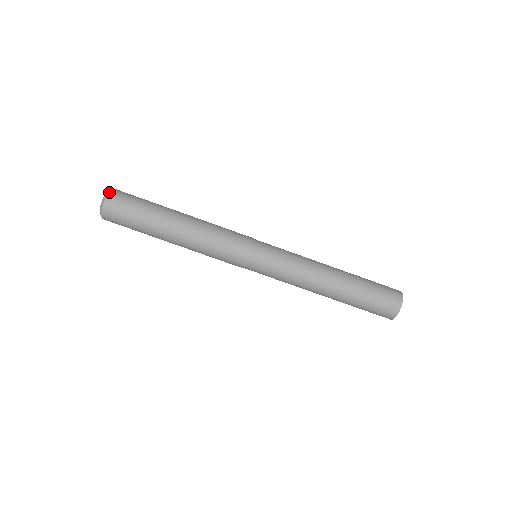
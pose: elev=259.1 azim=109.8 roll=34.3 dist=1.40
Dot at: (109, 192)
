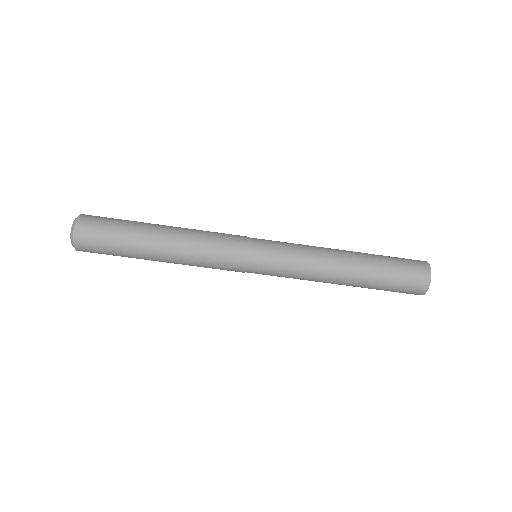
Dot at: (75, 224)
